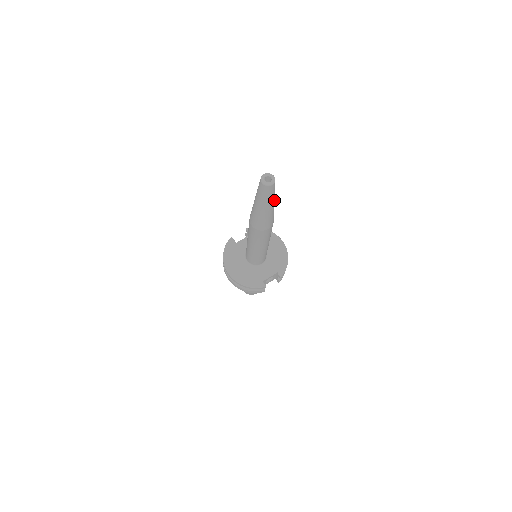
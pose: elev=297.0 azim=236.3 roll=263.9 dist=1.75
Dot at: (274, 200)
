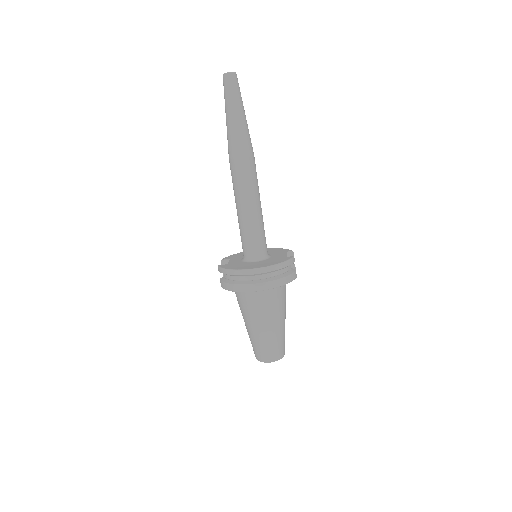
Dot at: occluded
